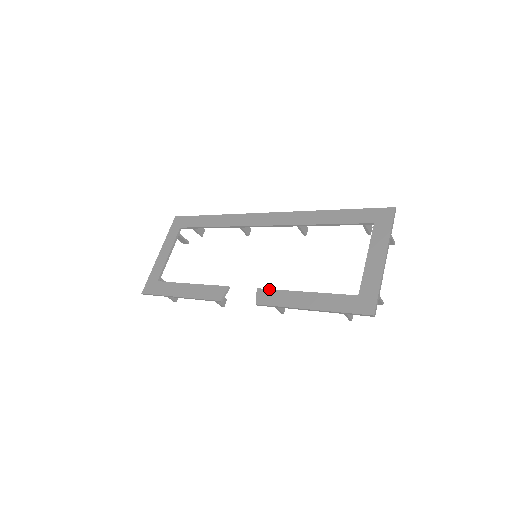
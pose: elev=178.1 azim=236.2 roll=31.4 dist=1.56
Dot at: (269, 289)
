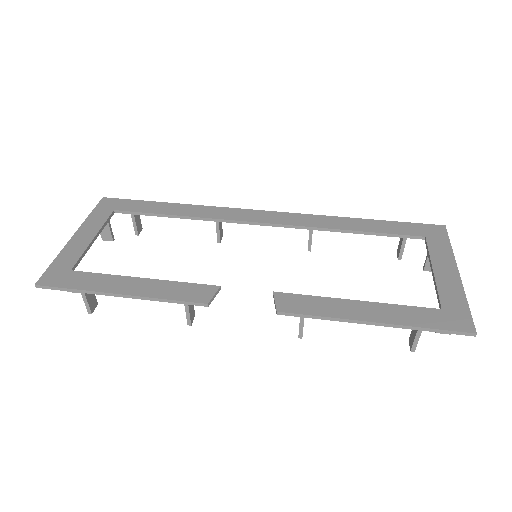
Dot at: occluded
